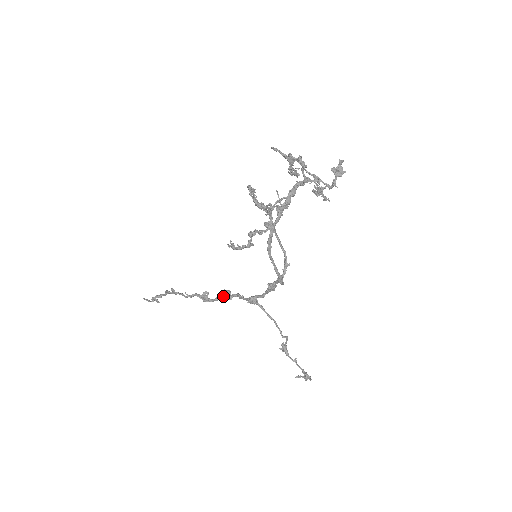
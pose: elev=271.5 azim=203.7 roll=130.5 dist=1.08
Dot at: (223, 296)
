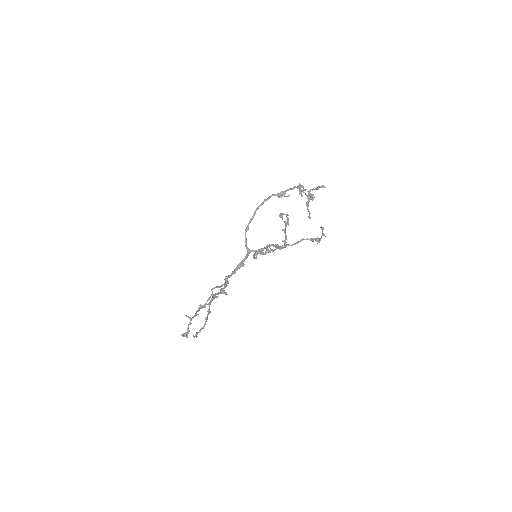
Dot at: (221, 290)
